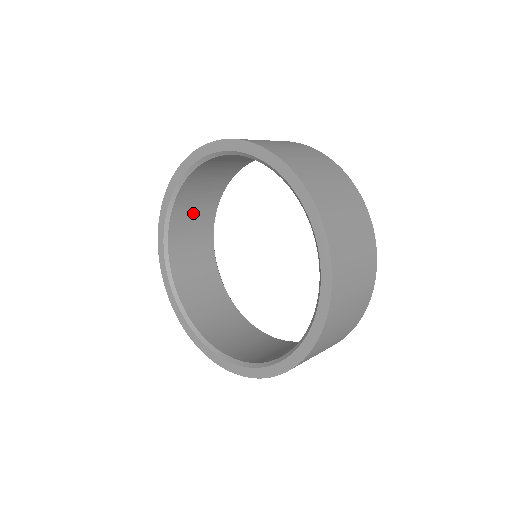
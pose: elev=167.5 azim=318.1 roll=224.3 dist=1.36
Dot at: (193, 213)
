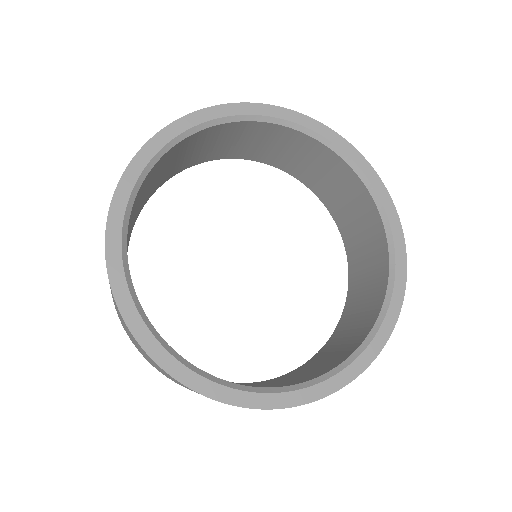
Dot at: (236, 140)
